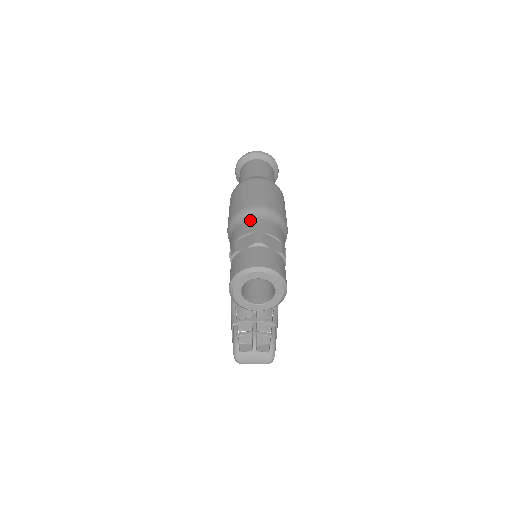
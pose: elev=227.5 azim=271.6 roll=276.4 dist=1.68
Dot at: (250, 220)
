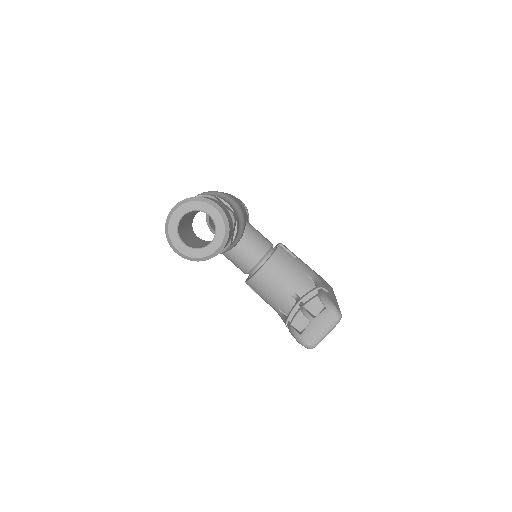
Dot at: occluded
